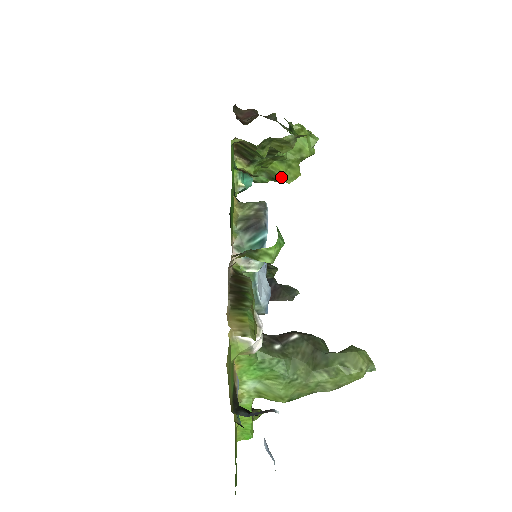
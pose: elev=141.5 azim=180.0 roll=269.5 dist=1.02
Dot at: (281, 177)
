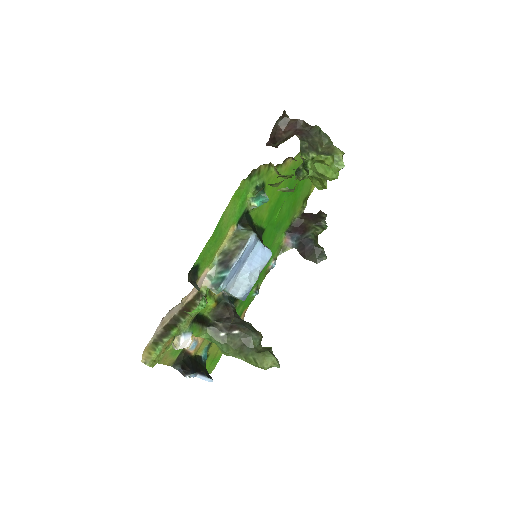
Dot at: (313, 183)
